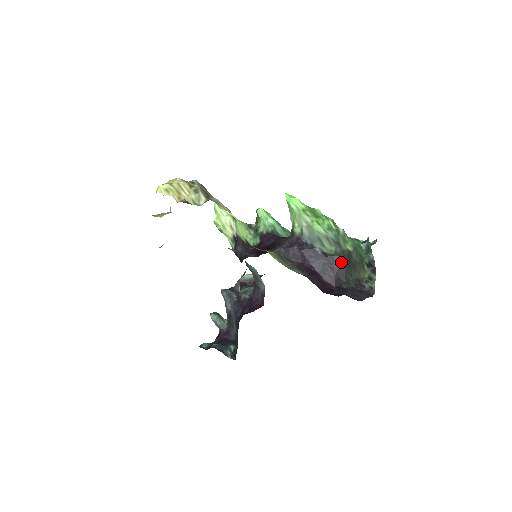
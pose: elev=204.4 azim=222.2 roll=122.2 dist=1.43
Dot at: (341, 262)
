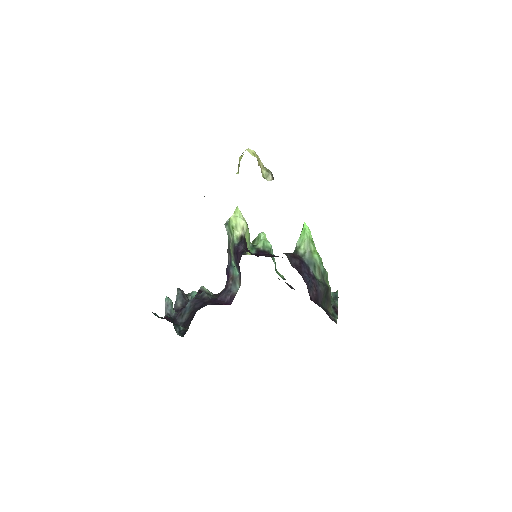
Dot at: (323, 289)
